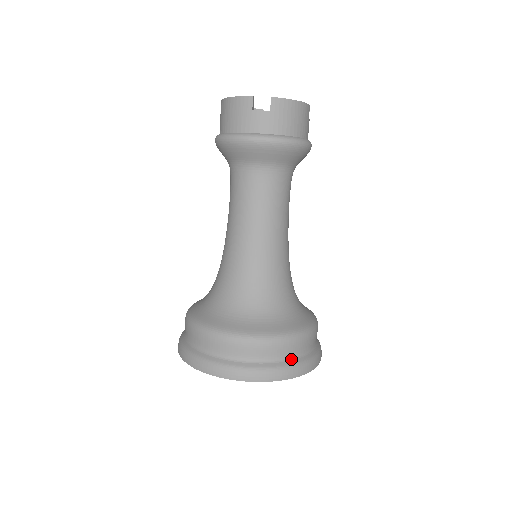
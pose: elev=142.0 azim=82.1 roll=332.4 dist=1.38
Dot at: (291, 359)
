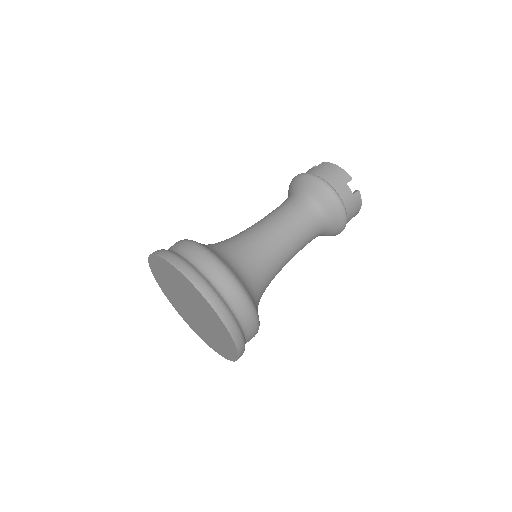
Dot at: (188, 260)
